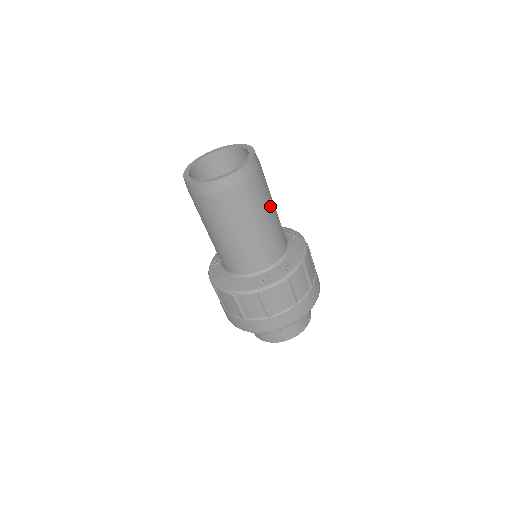
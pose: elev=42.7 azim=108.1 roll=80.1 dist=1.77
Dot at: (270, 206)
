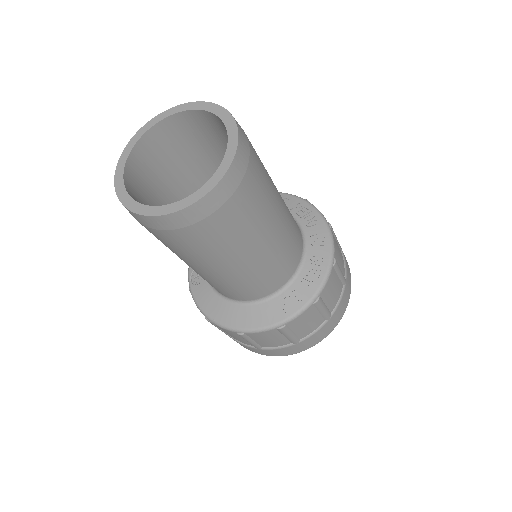
Dot at: (276, 203)
